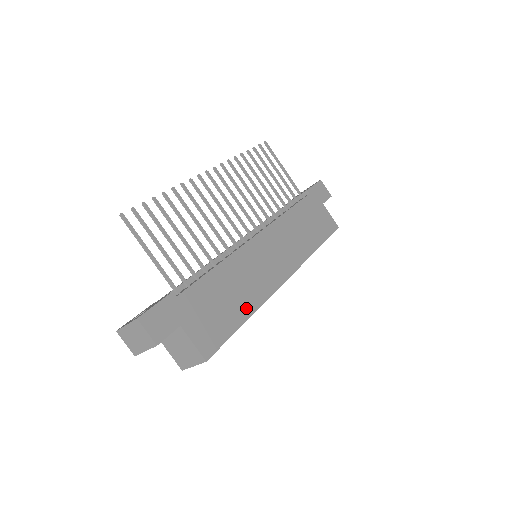
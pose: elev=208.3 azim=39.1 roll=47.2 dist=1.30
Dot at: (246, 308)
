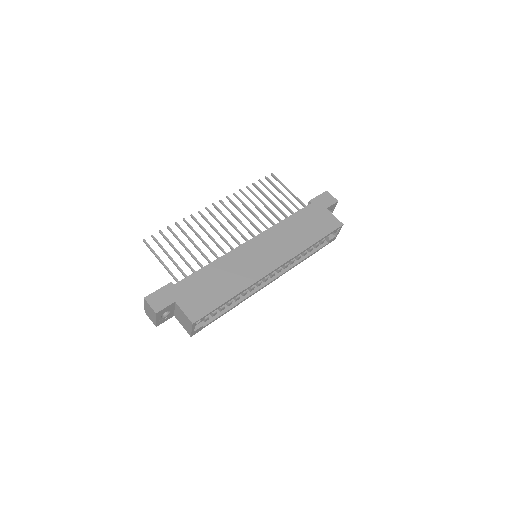
Dot at: (233, 290)
